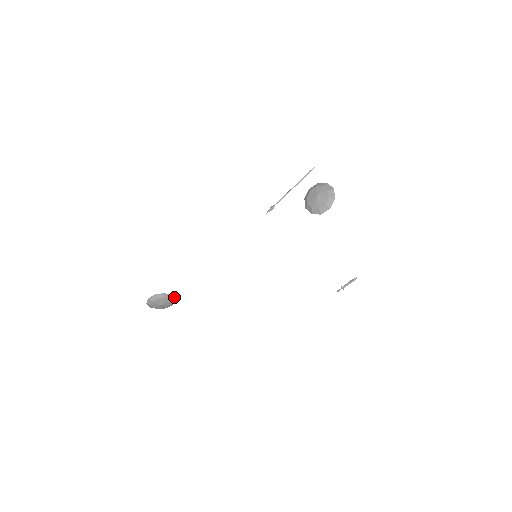
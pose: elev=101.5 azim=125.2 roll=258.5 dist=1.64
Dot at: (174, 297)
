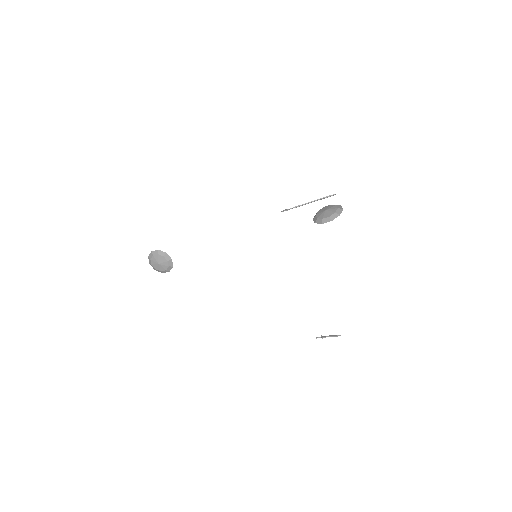
Dot at: (172, 263)
